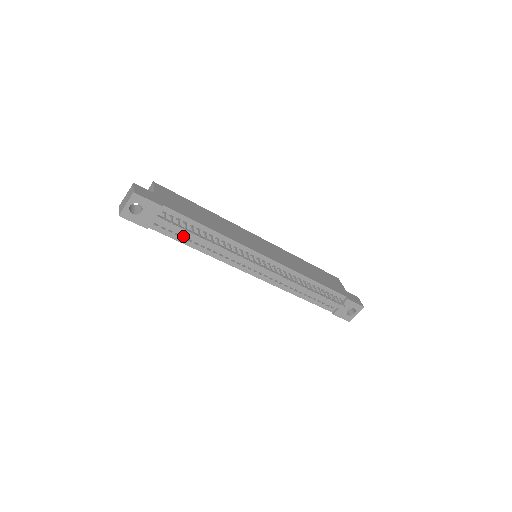
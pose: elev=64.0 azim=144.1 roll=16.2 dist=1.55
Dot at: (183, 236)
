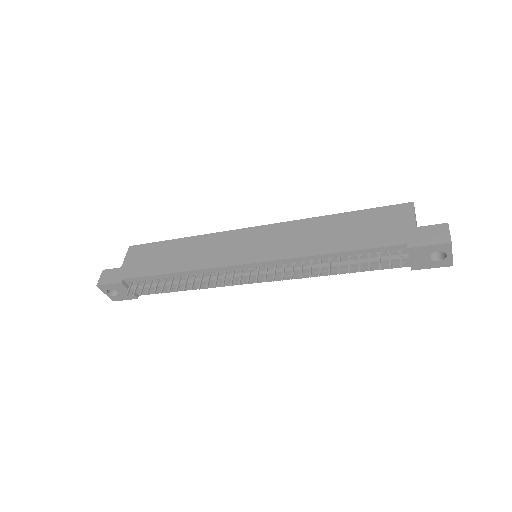
Dot at: occluded
